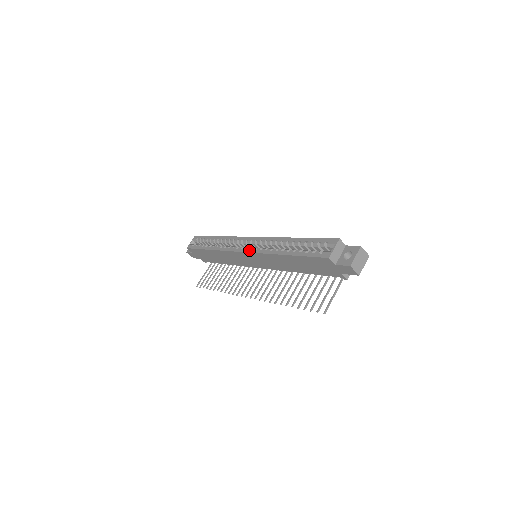
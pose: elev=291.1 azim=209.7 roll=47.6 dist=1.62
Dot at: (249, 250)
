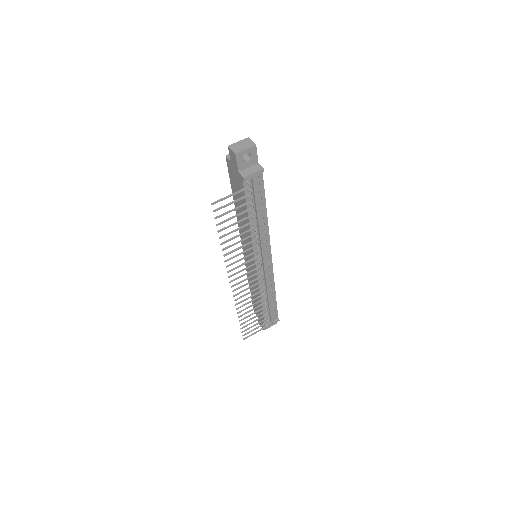
Dot at: occluded
